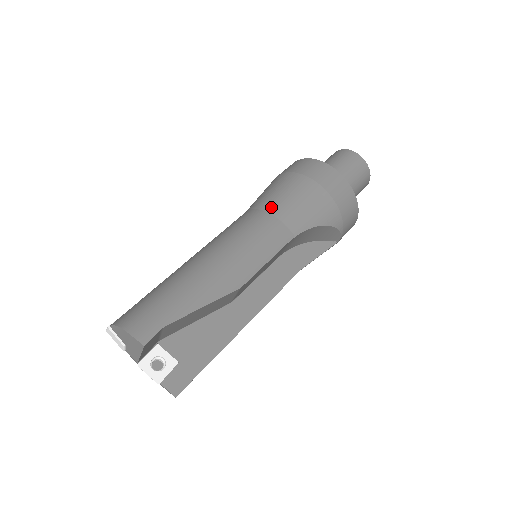
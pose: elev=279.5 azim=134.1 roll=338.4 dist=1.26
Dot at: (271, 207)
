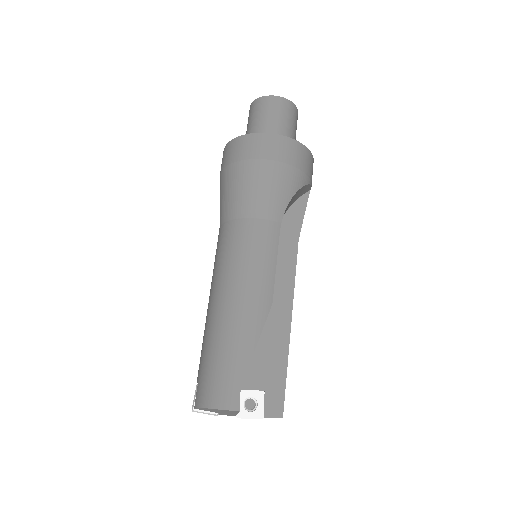
Dot at: (243, 211)
